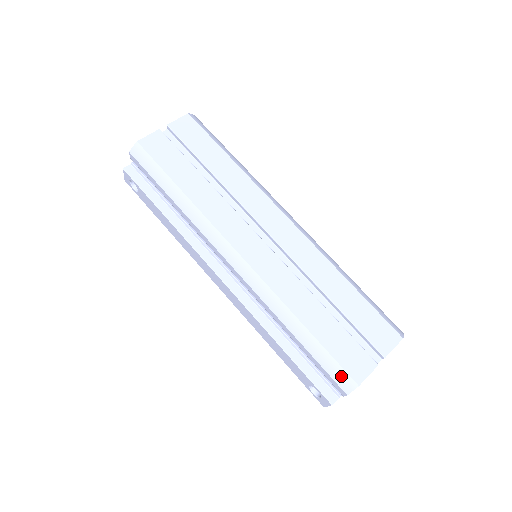
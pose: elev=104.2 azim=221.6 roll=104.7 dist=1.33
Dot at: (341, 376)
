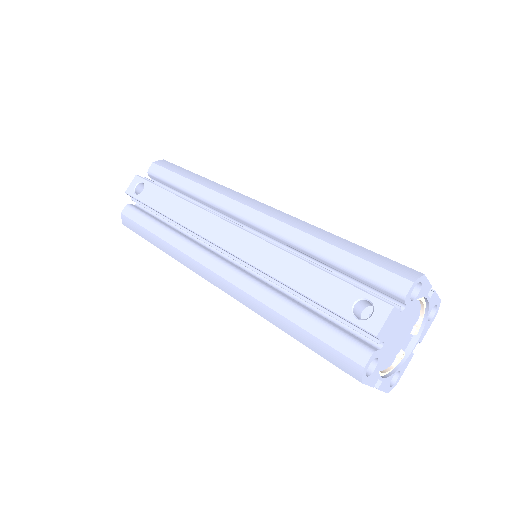
Dot at: (399, 267)
